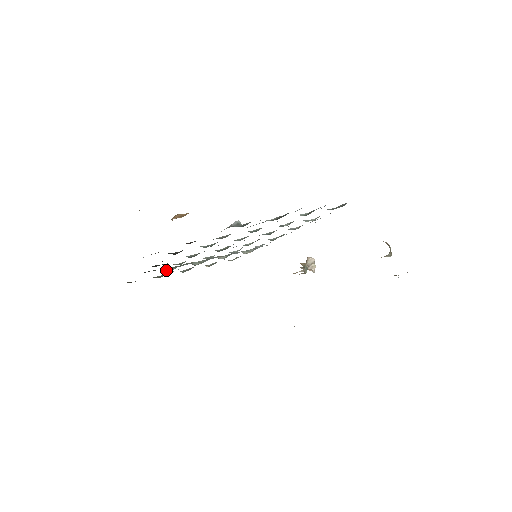
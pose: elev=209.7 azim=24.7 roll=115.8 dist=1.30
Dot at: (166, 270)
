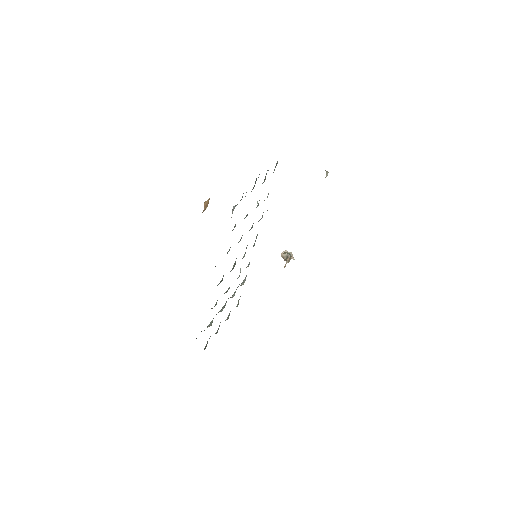
Dot at: occluded
